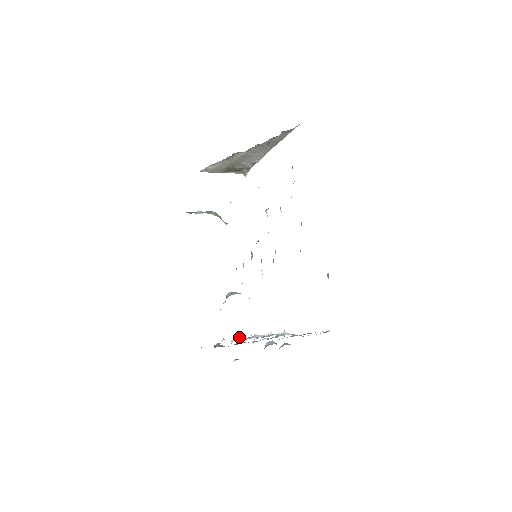
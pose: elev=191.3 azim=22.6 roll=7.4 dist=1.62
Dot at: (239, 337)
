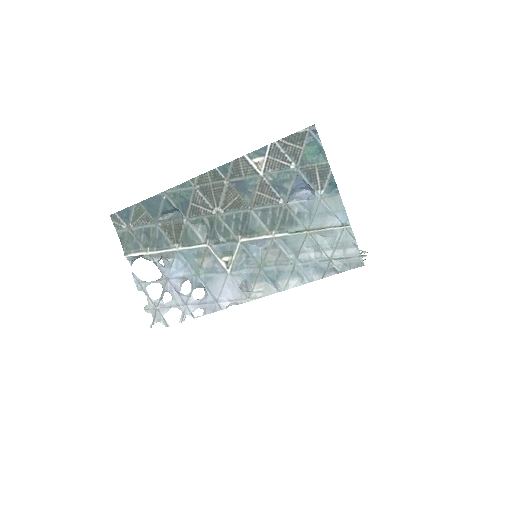
Dot at: (166, 265)
